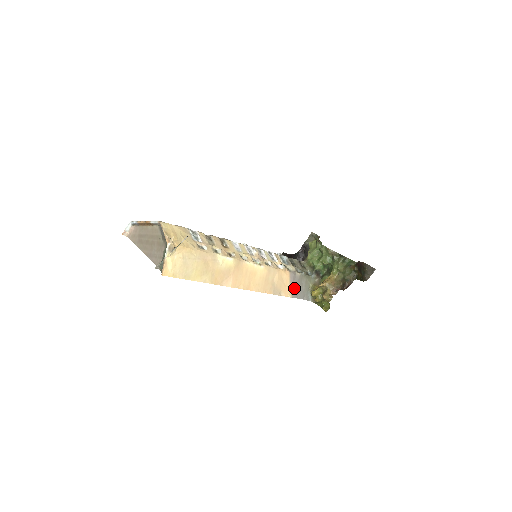
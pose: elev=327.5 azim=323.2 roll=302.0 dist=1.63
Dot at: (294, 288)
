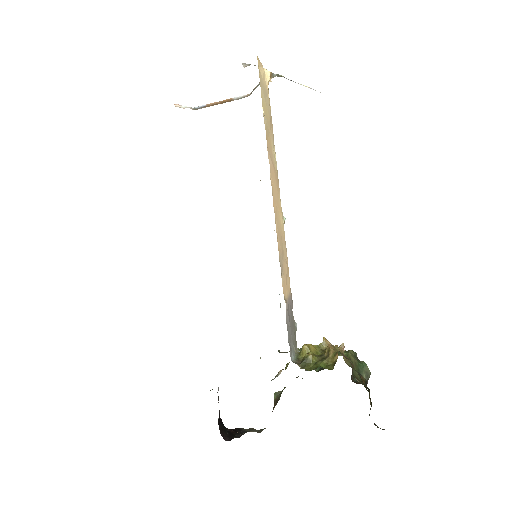
Dot at: (288, 309)
